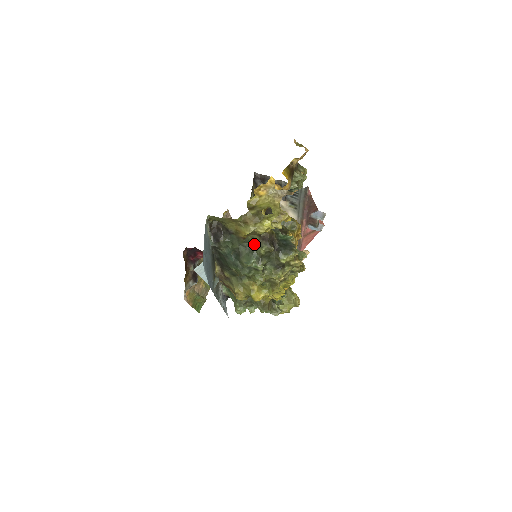
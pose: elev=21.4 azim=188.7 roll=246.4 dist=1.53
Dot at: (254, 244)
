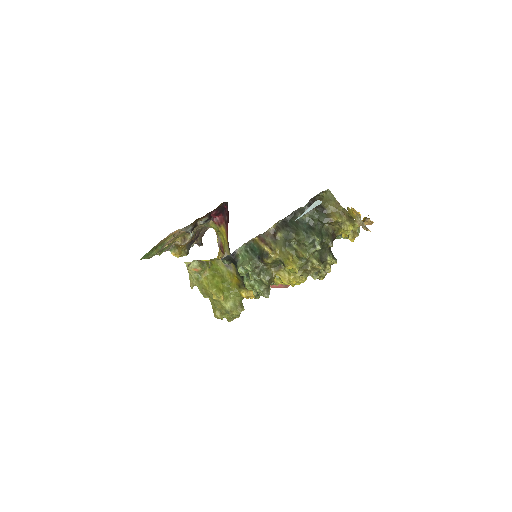
Dot at: (326, 232)
